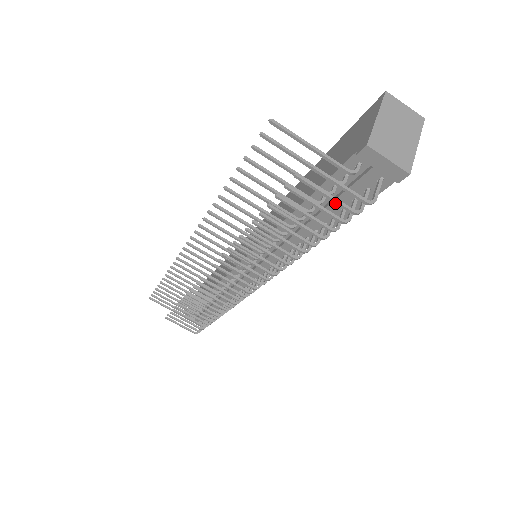
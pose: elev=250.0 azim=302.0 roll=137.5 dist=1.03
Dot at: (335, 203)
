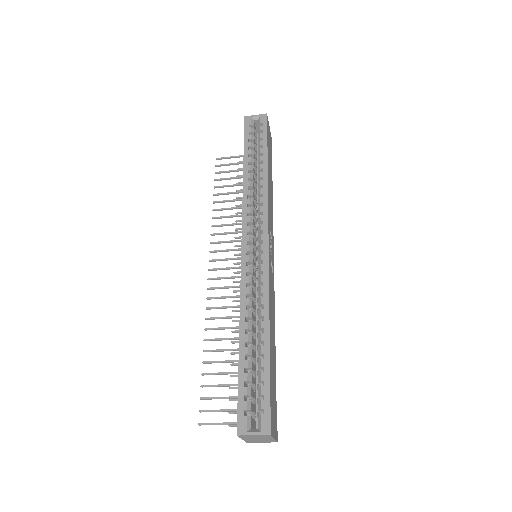
Dot at: occluded
